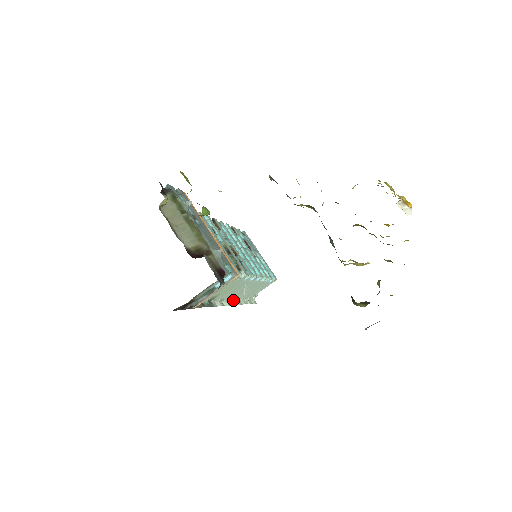
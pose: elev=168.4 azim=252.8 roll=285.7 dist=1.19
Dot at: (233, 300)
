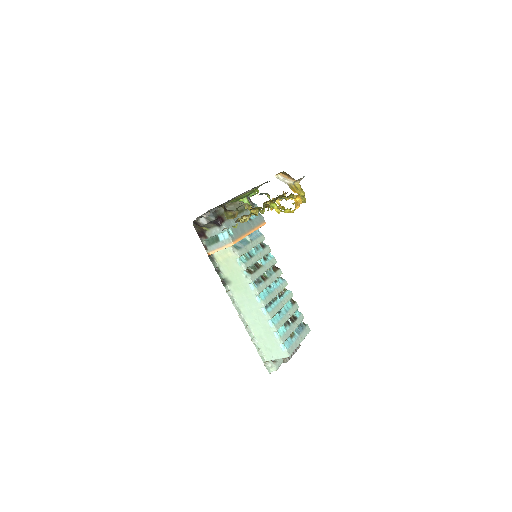
Dot at: (246, 322)
